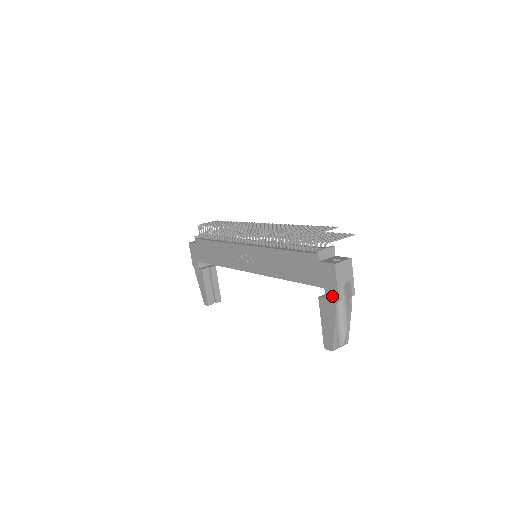
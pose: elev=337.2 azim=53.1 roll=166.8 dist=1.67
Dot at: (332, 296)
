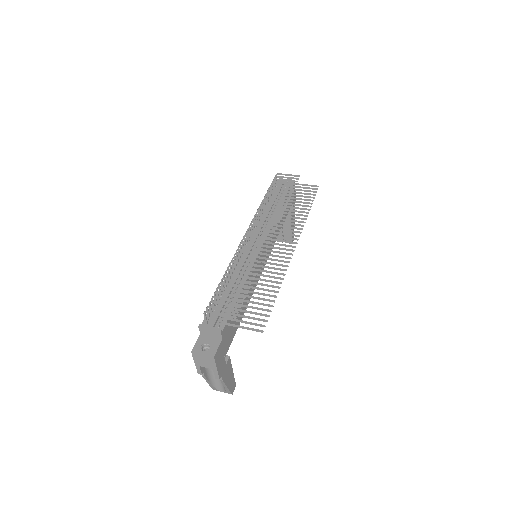
Dot at: occluded
